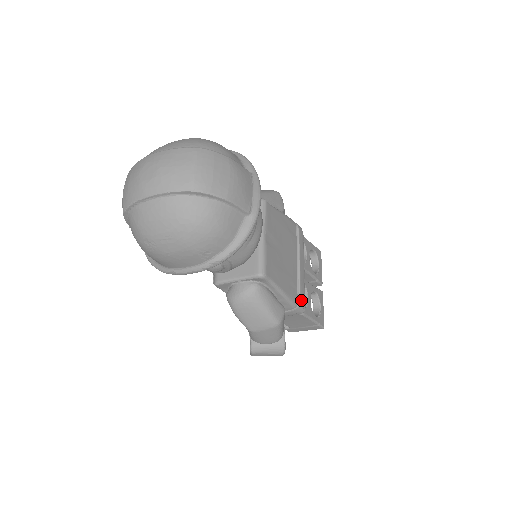
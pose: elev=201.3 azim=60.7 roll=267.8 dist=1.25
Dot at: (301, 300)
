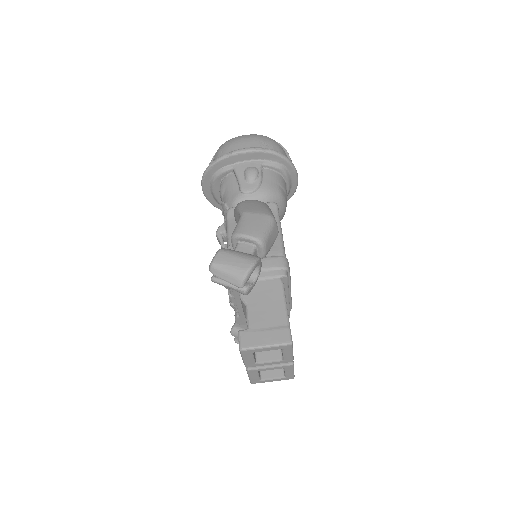
Dot at: occluded
